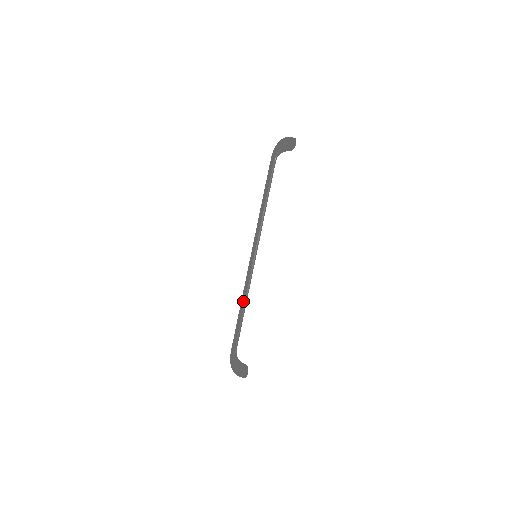
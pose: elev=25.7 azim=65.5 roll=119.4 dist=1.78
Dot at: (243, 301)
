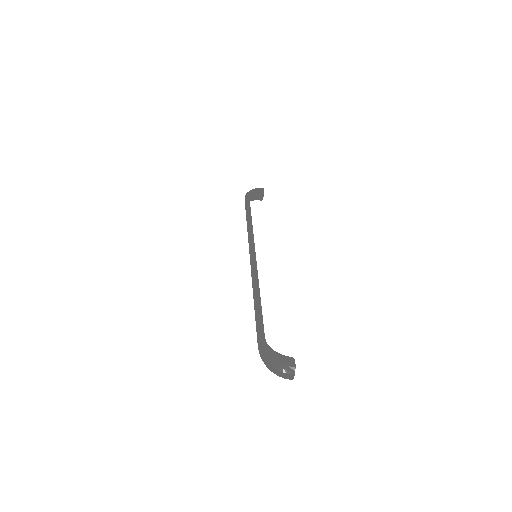
Dot at: (254, 288)
